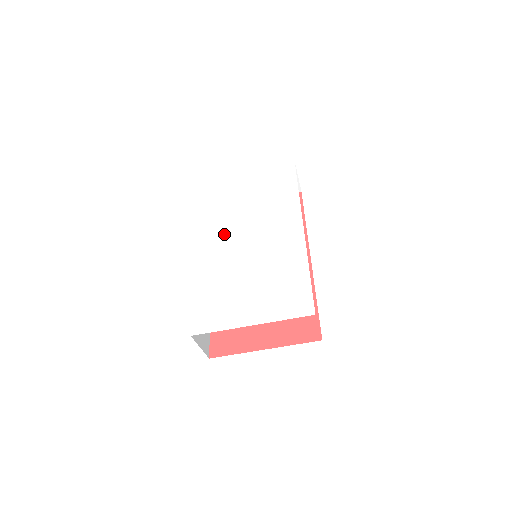
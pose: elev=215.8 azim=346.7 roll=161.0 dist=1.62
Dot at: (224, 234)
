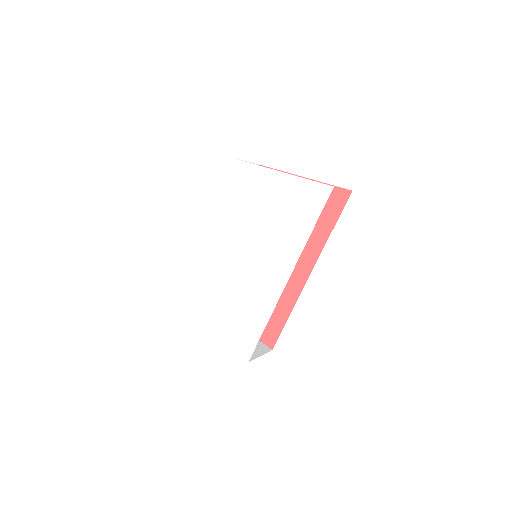
Dot at: (229, 232)
